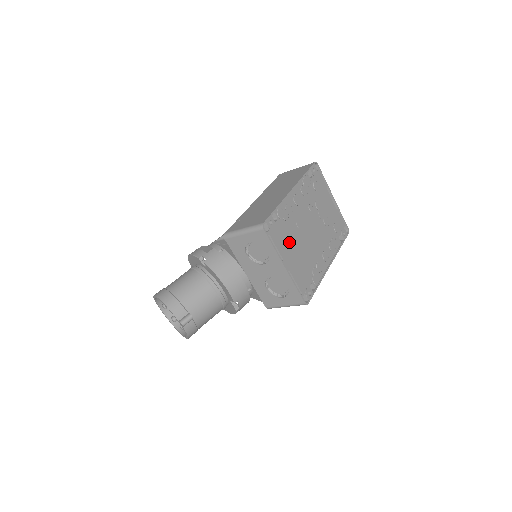
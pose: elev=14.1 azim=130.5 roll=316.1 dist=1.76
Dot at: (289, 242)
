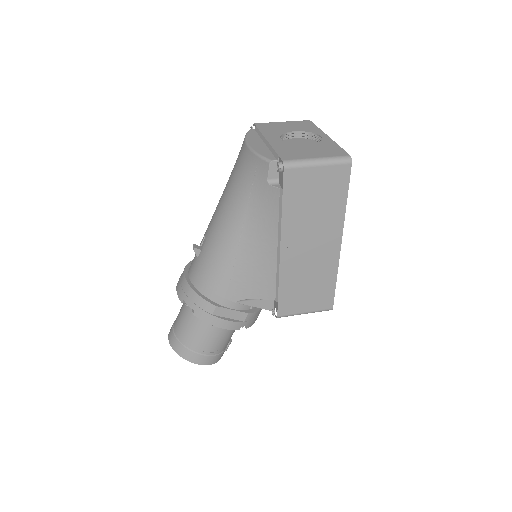
Dot at: occluded
